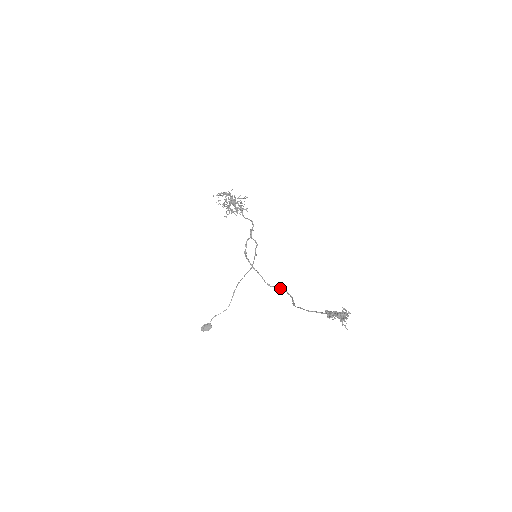
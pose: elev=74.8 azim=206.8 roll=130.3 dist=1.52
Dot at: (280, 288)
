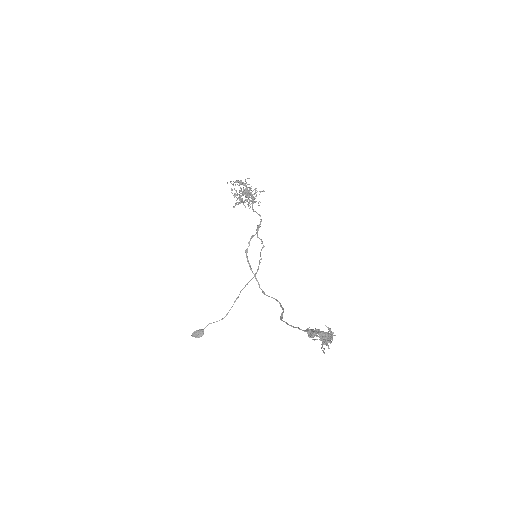
Dot at: (275, 299)
